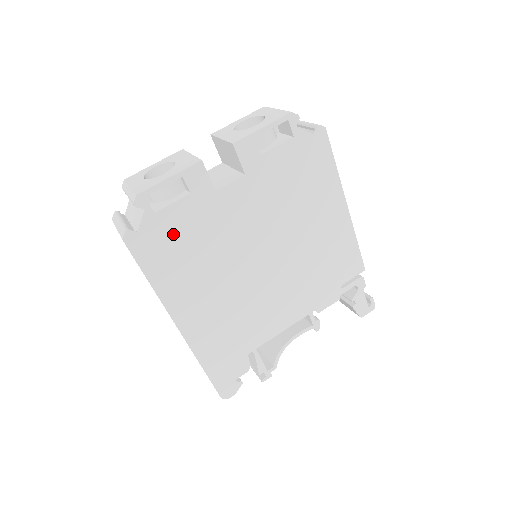
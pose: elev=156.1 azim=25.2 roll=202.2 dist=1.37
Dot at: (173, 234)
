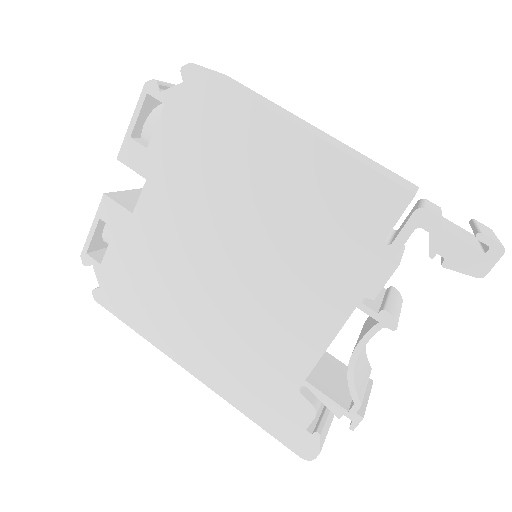
Dot at: (126, 276)
